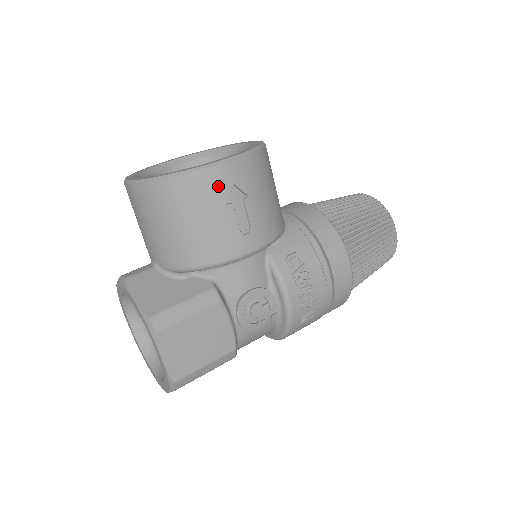
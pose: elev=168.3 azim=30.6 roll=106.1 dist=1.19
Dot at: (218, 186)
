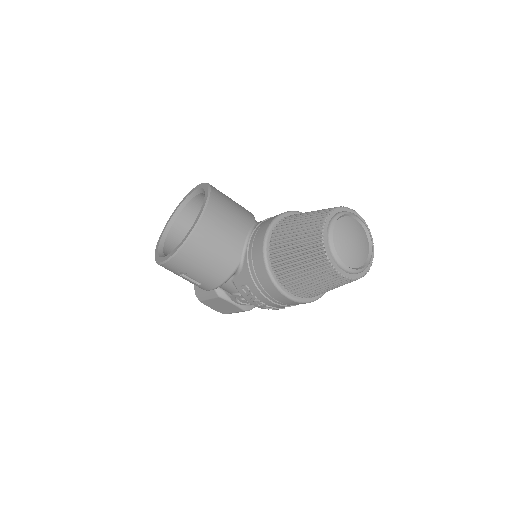
Dot at: (170, 270)
